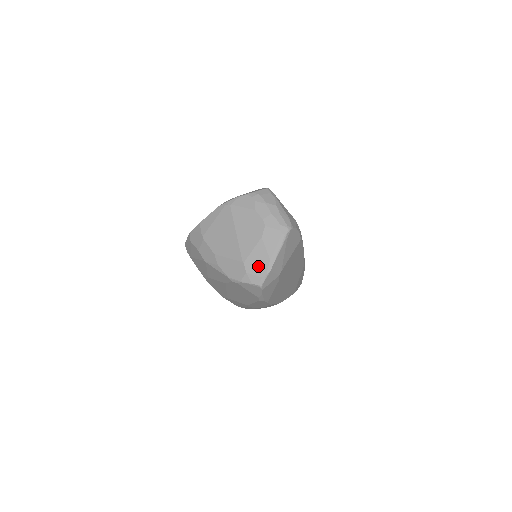
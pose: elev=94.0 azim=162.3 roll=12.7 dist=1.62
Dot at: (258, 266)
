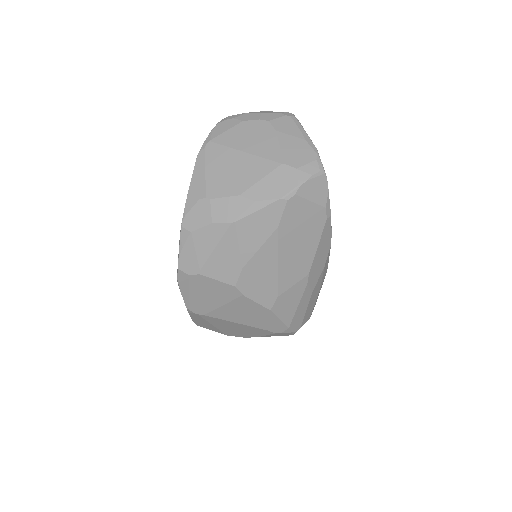
Dot at: (301, 154)
